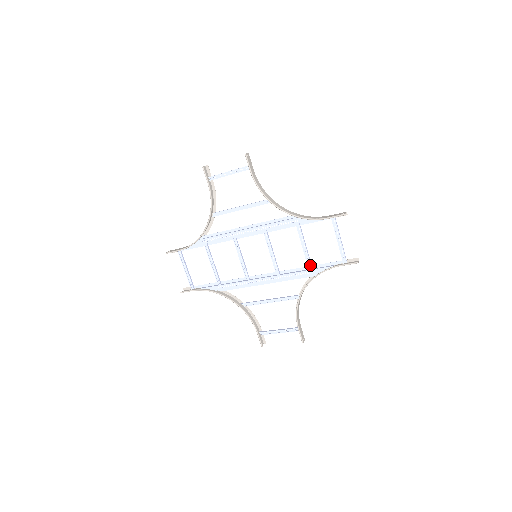
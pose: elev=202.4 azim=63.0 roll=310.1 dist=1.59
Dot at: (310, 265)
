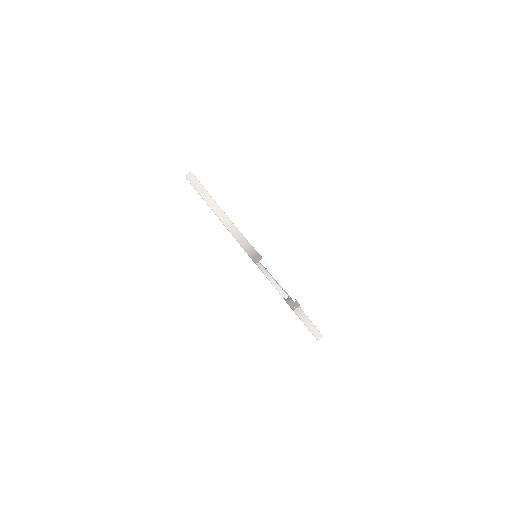
Dot at: occluded
